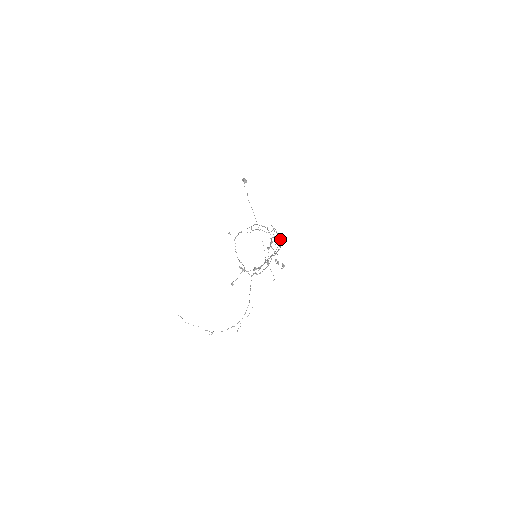
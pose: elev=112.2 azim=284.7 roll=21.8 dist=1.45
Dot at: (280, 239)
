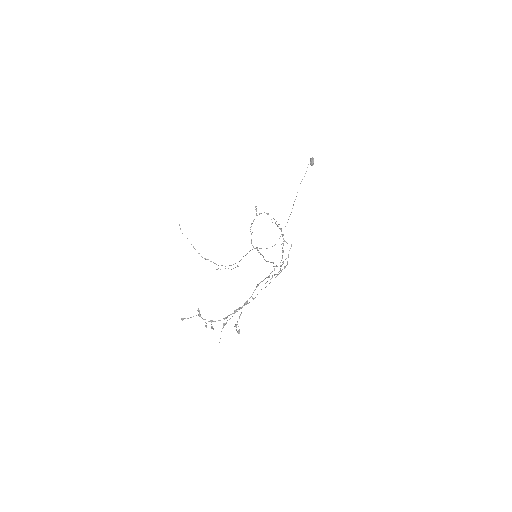
Dot at: (277, 274)
